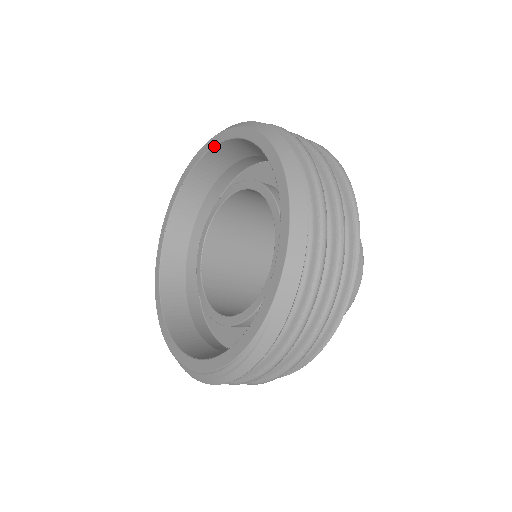
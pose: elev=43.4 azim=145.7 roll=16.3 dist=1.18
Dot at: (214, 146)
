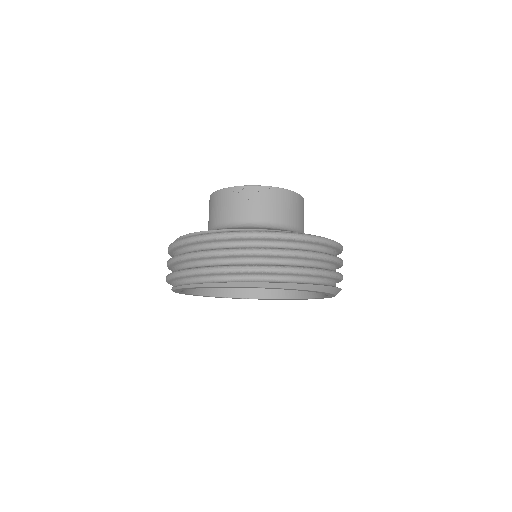
Dot at: occluded
